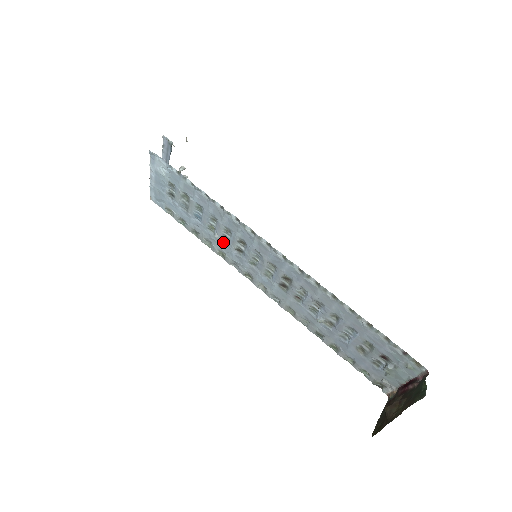
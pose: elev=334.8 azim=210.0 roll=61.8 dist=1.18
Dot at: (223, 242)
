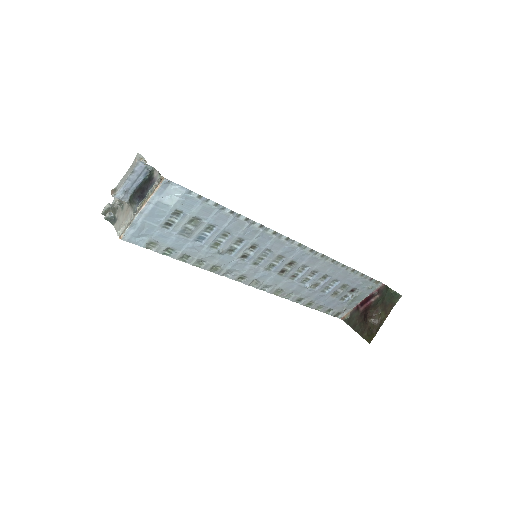
Dot at: (225, 255)
